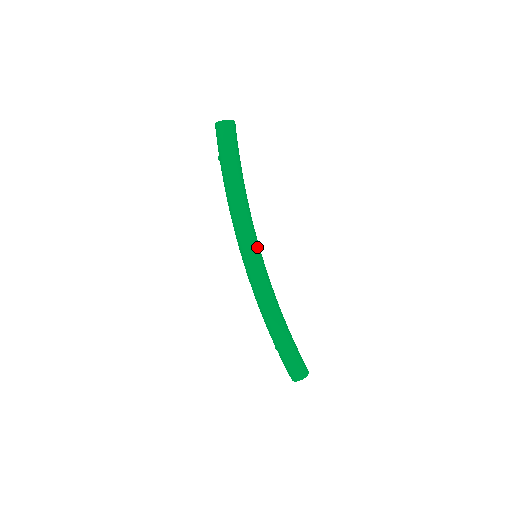
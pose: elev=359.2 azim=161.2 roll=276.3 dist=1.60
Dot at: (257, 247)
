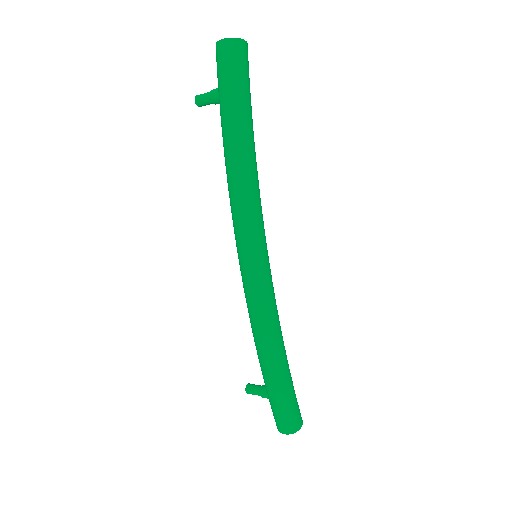
Dot at: occluded
